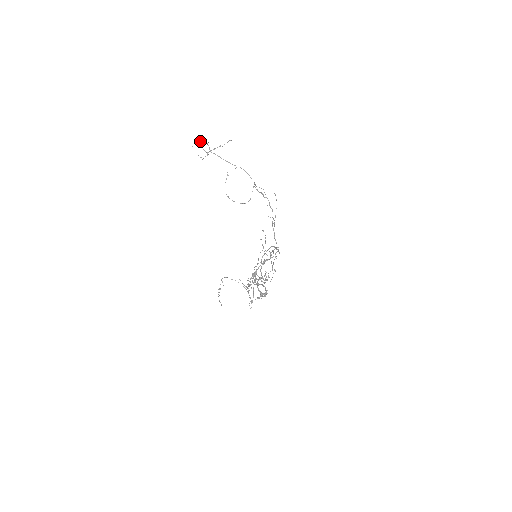
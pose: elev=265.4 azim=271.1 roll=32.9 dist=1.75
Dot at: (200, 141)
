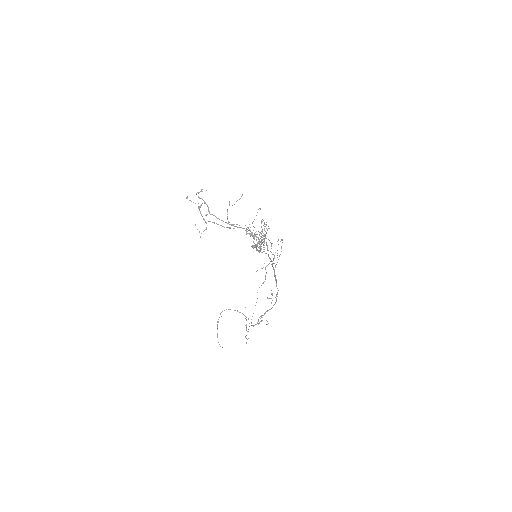
Dot at: (196, 194)
